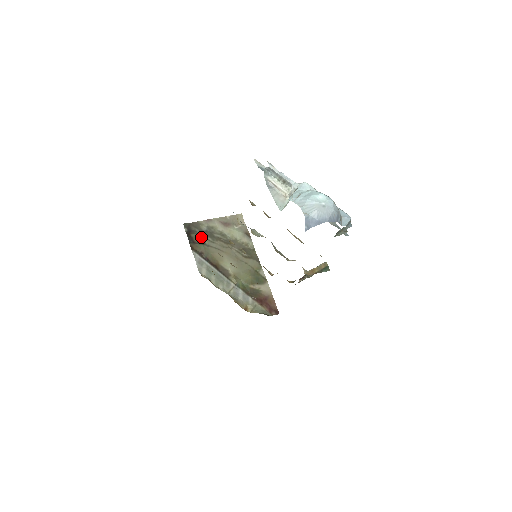
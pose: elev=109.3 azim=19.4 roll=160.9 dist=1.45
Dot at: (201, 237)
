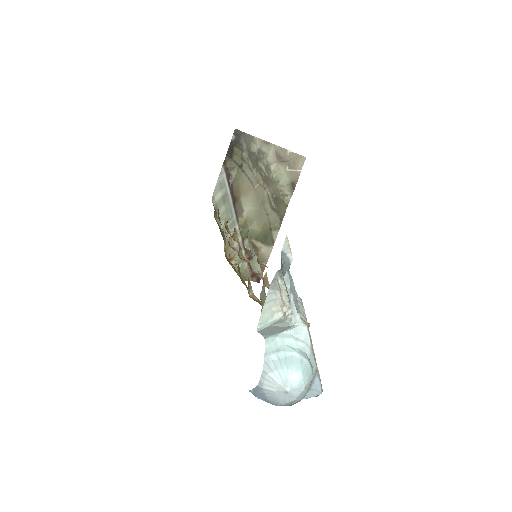
Dot at: (243, 157)
